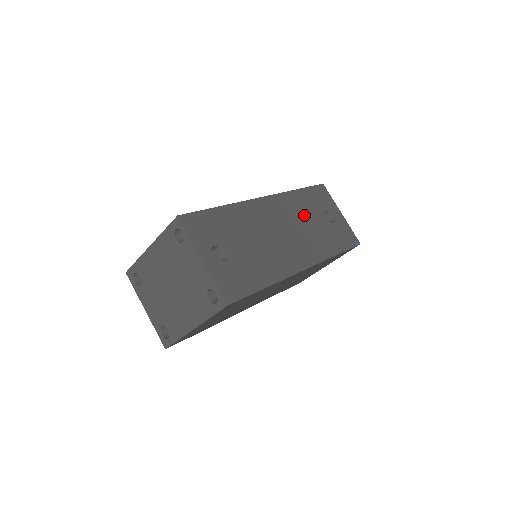
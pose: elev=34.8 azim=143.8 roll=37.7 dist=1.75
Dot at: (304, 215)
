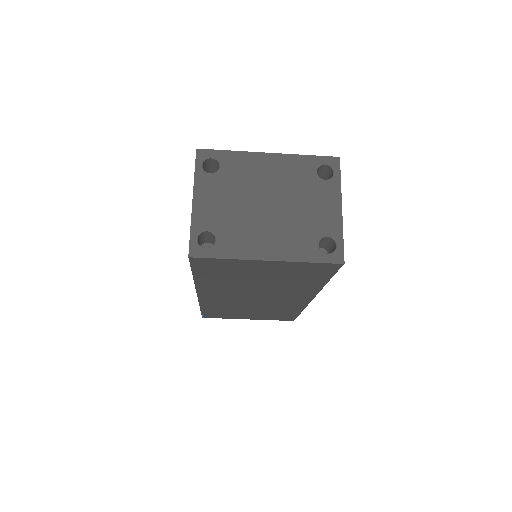
Dot at: occluded
